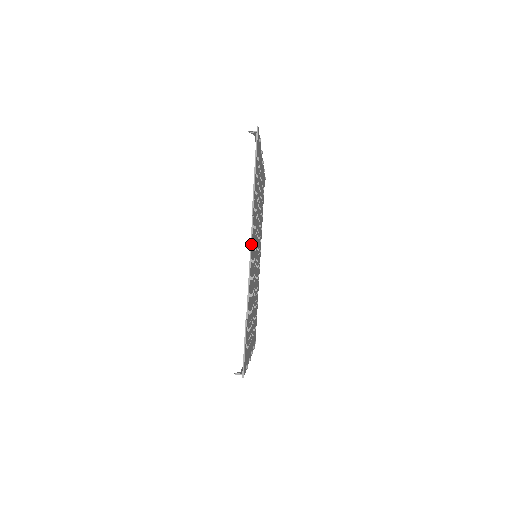
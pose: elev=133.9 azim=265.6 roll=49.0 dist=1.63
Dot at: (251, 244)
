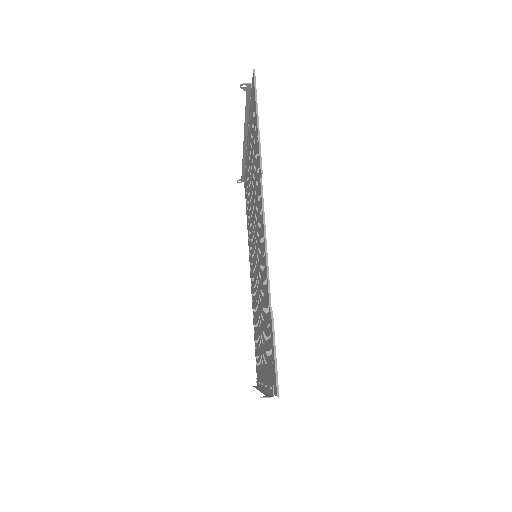
Dot at: (263, 212)
